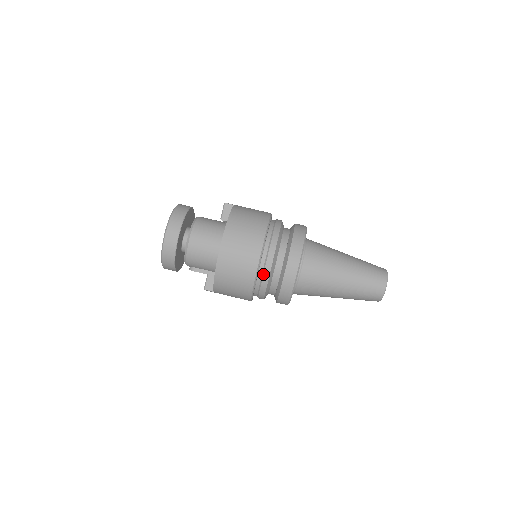
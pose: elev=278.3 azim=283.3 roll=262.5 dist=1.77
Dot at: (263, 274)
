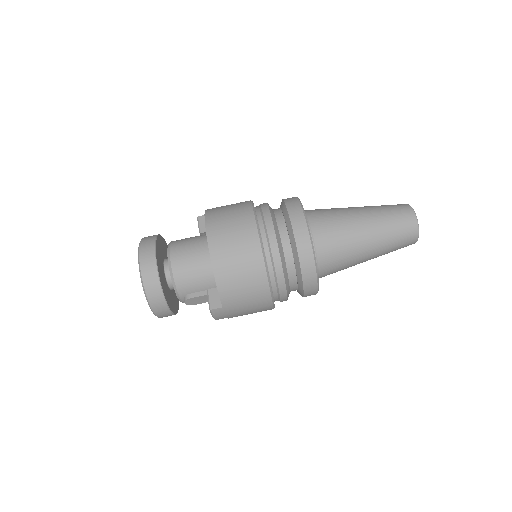
Dot at: (269, 244)
